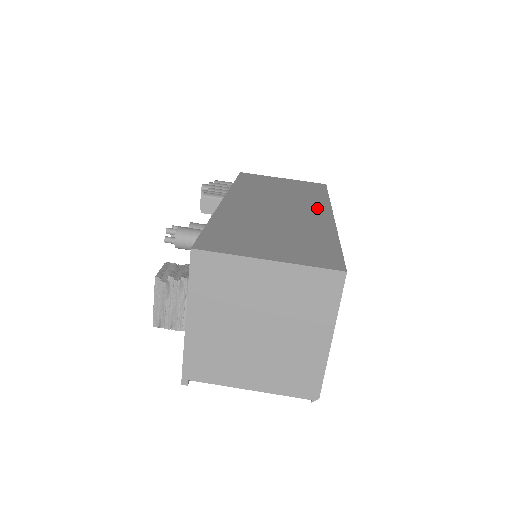
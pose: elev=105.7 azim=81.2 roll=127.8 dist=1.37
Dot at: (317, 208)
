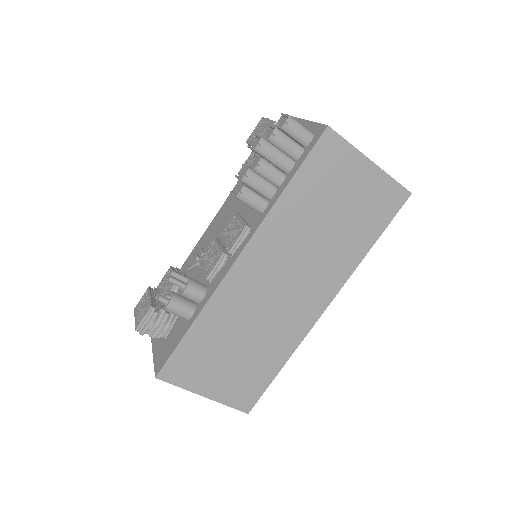
Dot at: (324, 290)
